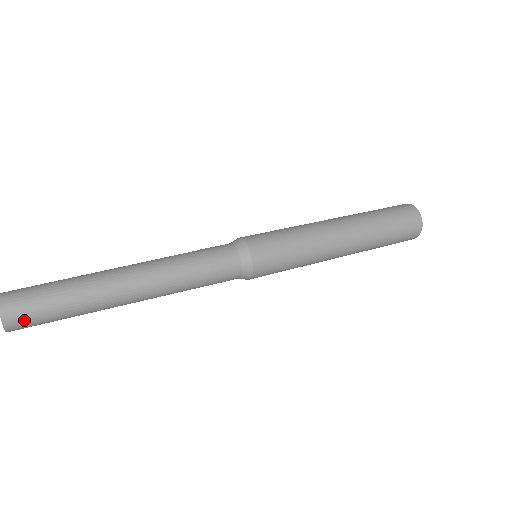
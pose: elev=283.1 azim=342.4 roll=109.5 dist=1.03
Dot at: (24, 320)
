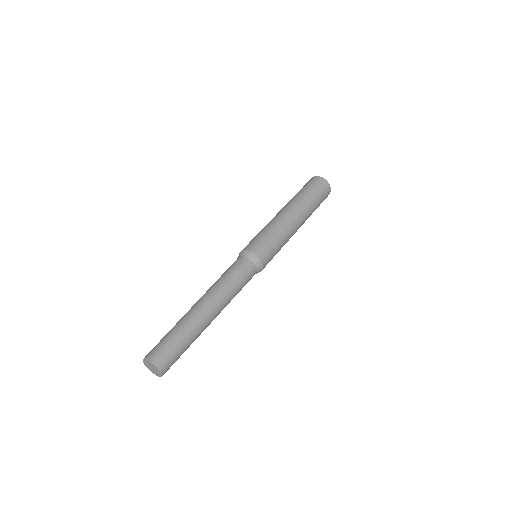
Dot at: (169, 363)
